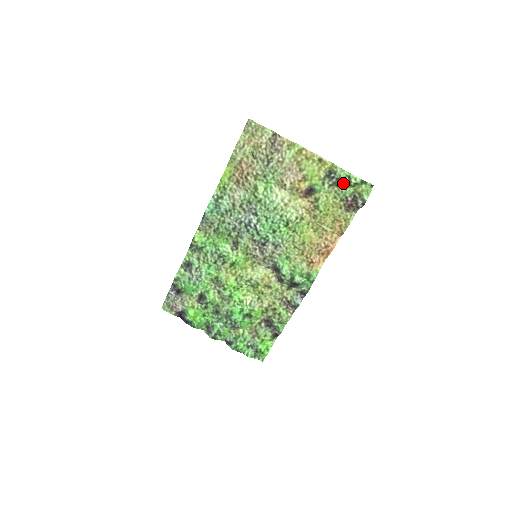
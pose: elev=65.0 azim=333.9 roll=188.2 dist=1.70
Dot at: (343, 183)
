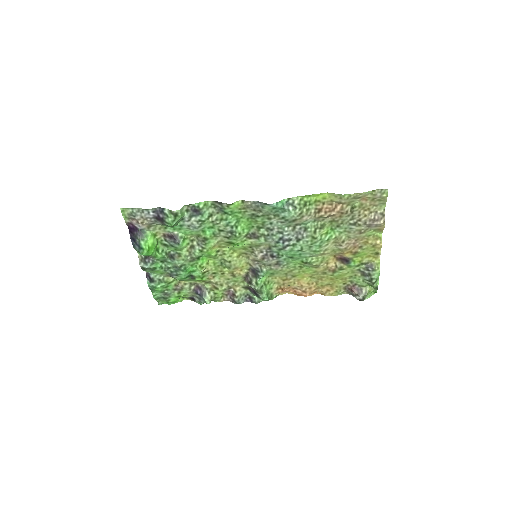
Dot at: (368, 279)
